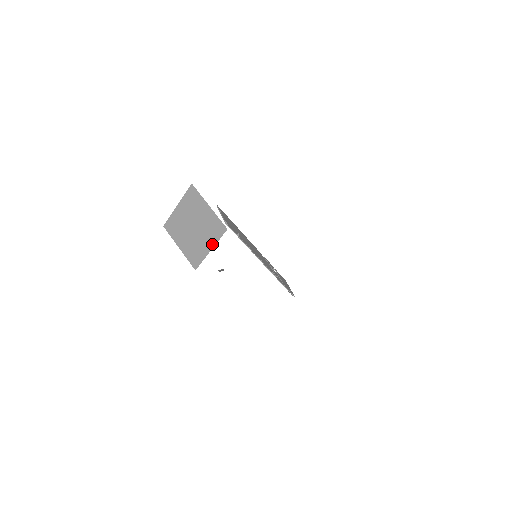
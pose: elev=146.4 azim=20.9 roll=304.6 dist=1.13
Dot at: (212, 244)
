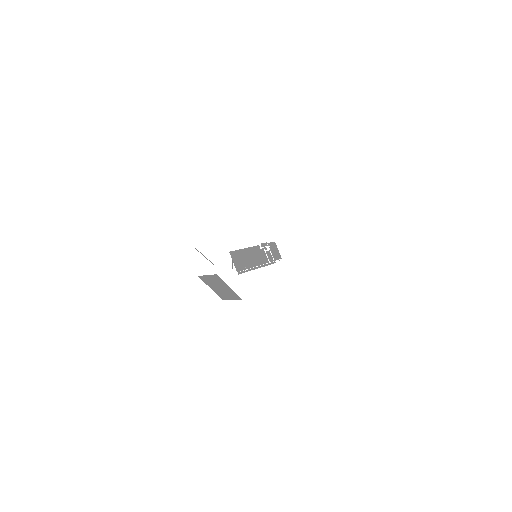
Dot at: (233, 299)
